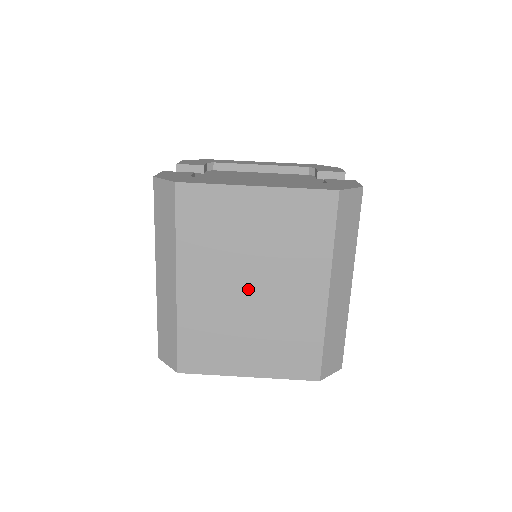
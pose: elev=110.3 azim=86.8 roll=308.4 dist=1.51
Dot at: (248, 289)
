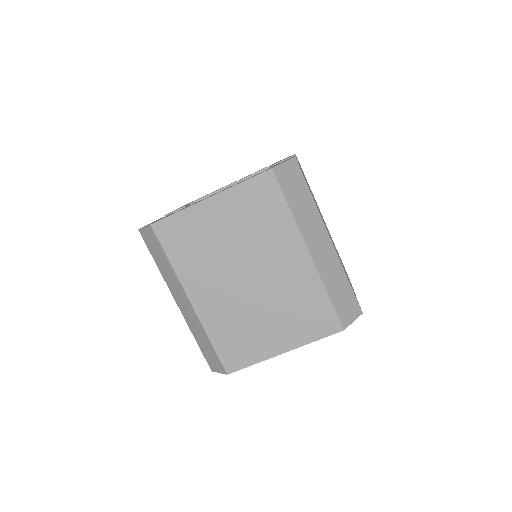
Dot at: (245, 280)
